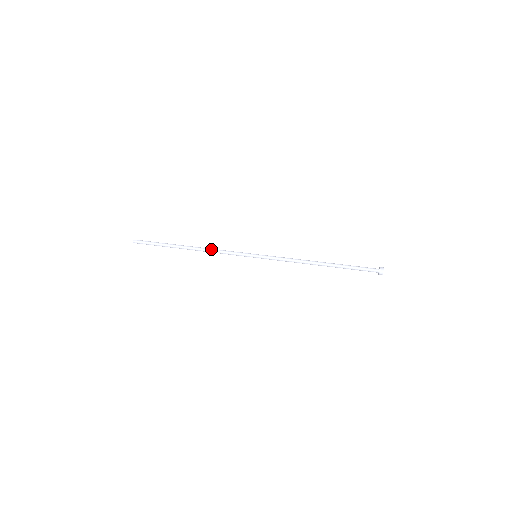
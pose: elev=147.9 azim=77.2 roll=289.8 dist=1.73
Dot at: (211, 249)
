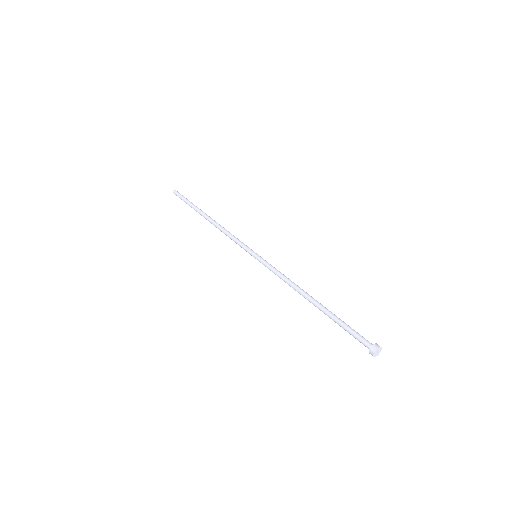
Dot at: (221, 230)
